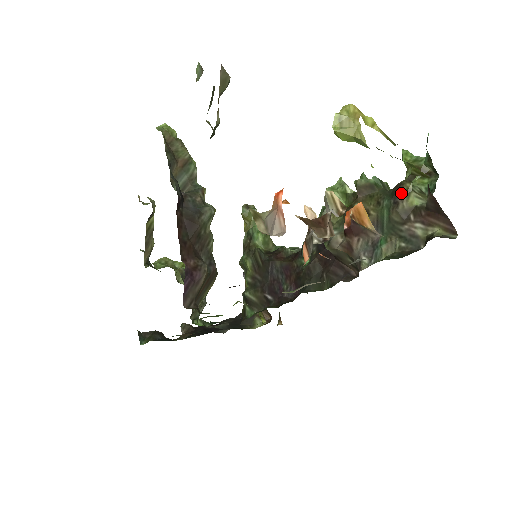
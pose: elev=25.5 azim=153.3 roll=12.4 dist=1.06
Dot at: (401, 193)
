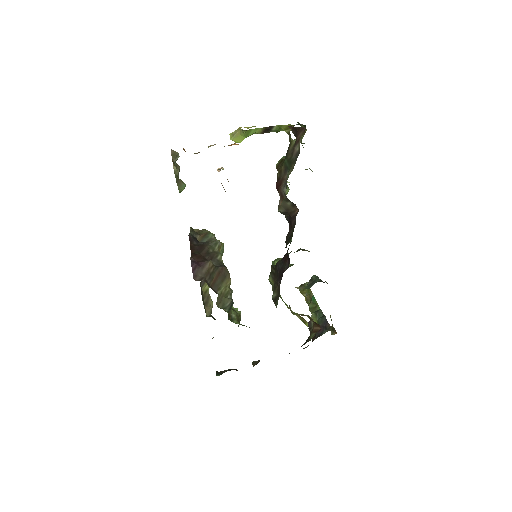
Dot at: (289, 146)
